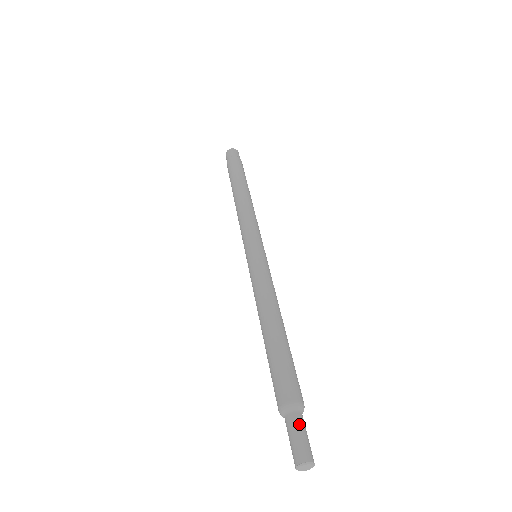
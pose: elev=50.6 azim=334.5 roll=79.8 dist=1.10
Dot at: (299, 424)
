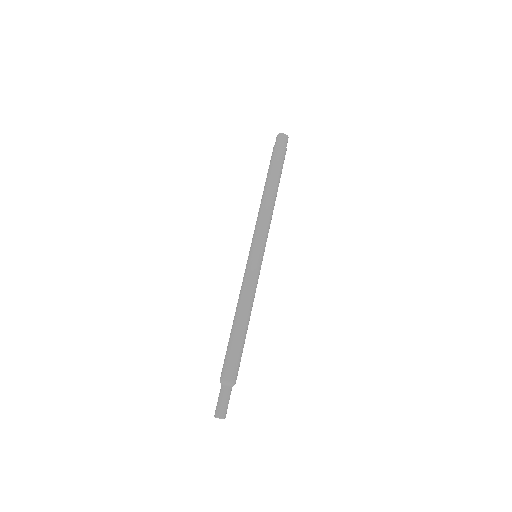
Dot at: (229, 395)
